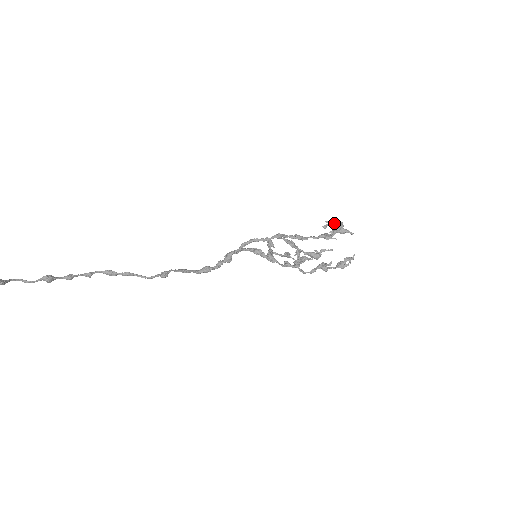
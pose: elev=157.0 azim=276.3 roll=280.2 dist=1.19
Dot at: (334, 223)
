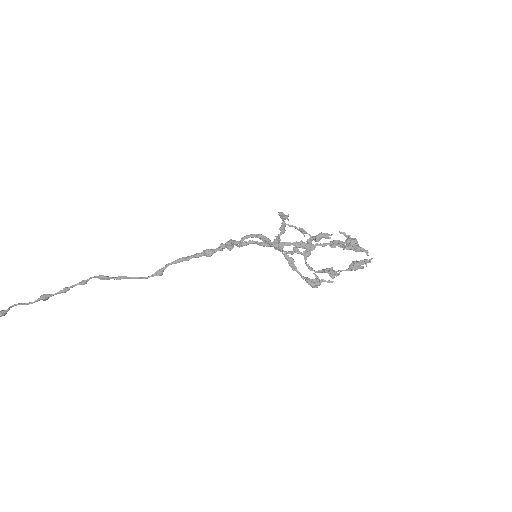
Dot at: (346, 243)
